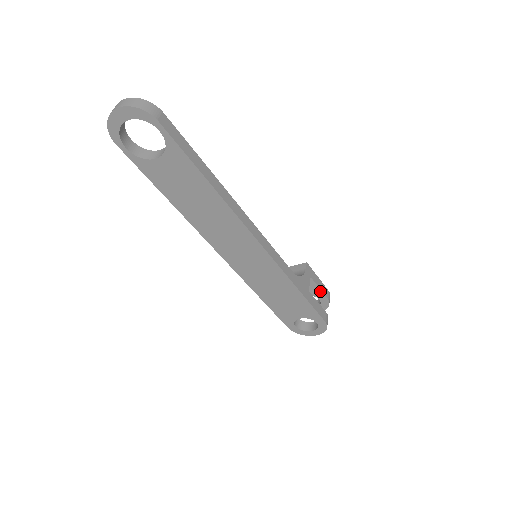
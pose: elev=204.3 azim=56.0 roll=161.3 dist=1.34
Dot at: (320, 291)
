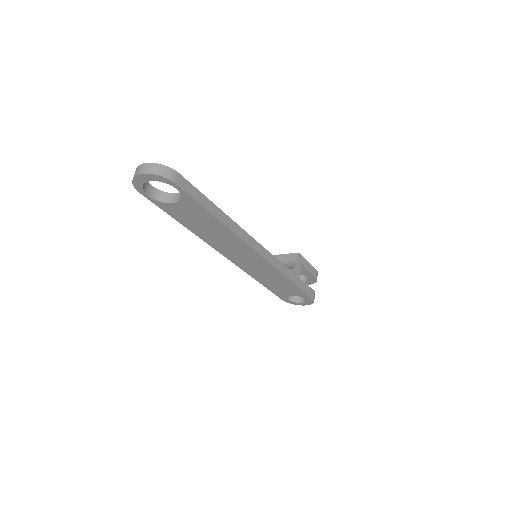
Dot at: (309, 273)
